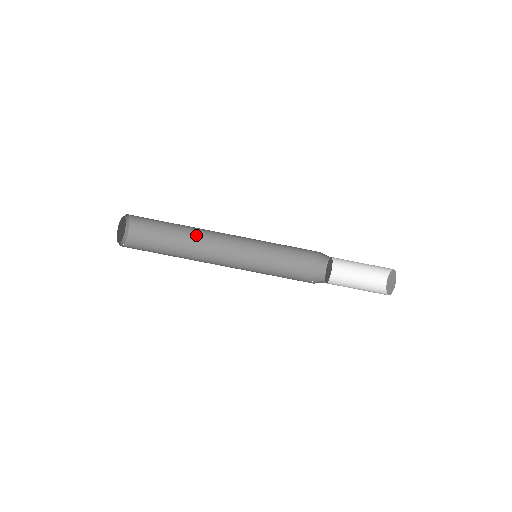
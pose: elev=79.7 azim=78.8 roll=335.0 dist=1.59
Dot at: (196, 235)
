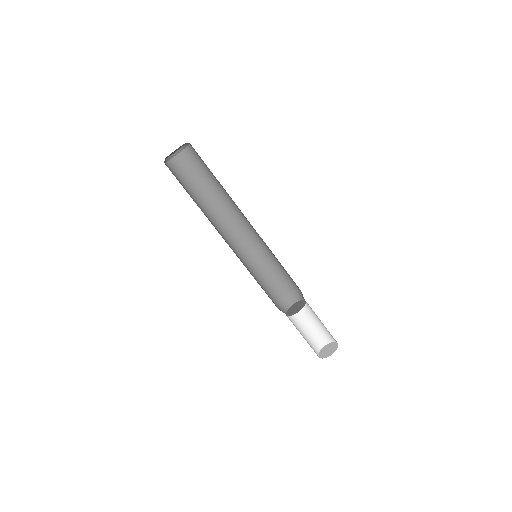
Dot at: (227, 201)
